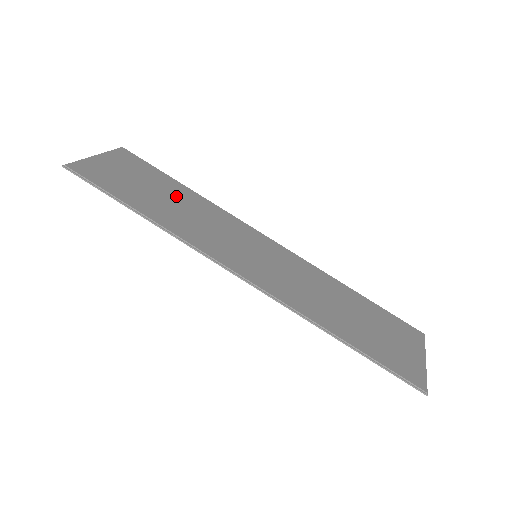
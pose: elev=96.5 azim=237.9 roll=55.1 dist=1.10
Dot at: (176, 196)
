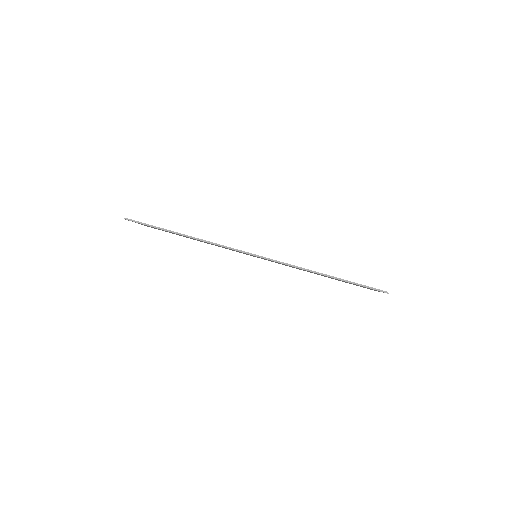
Dot at: occluded
